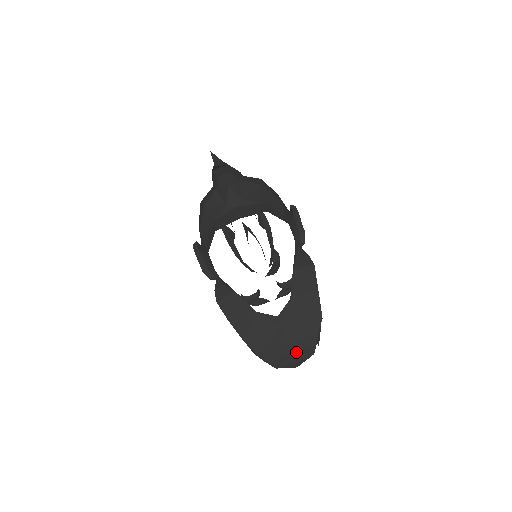
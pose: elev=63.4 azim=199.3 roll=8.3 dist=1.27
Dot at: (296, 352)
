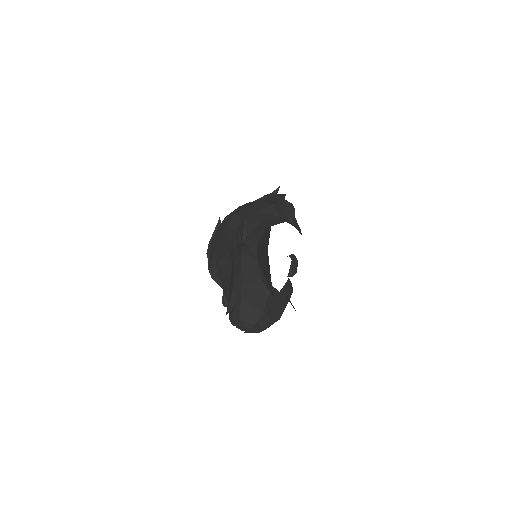
Dot at: (260, 321)
